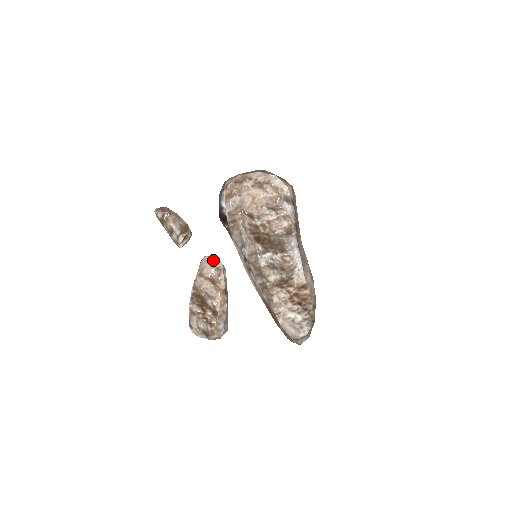
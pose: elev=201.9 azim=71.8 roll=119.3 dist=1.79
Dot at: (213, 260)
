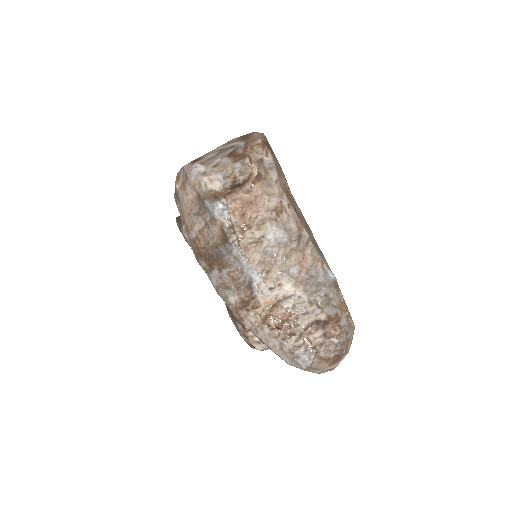
Dot at: occluded
